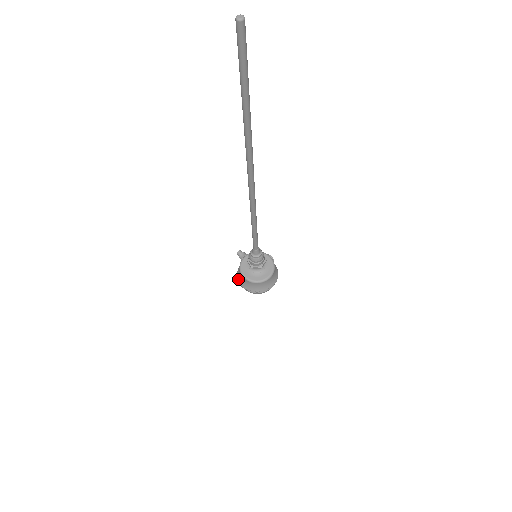
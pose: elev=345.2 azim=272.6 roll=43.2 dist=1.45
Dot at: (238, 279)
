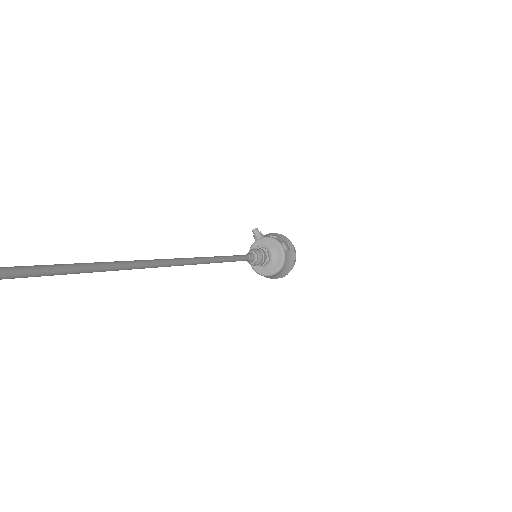
Dot at: occluded
